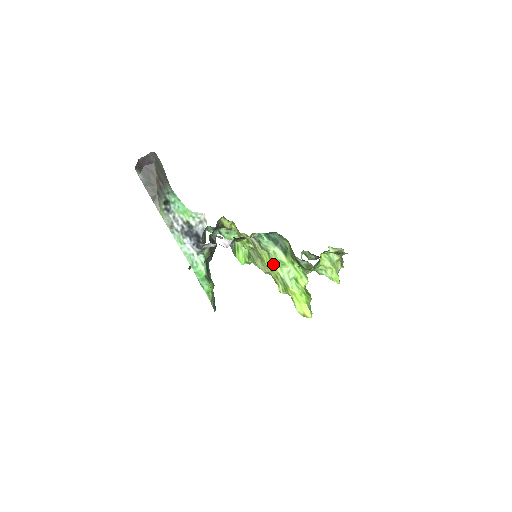
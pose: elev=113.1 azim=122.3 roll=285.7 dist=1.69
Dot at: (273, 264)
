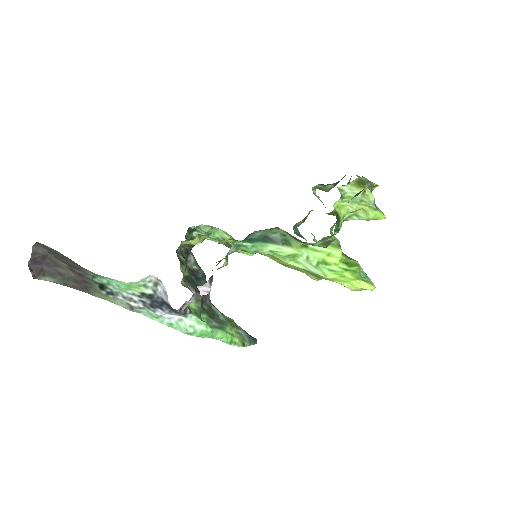
Dot at: (281, 262)
